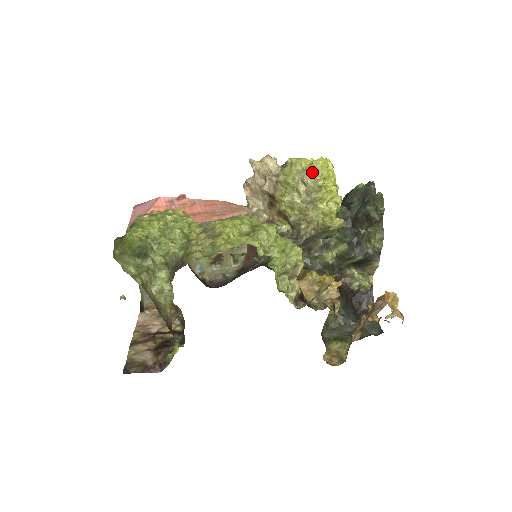
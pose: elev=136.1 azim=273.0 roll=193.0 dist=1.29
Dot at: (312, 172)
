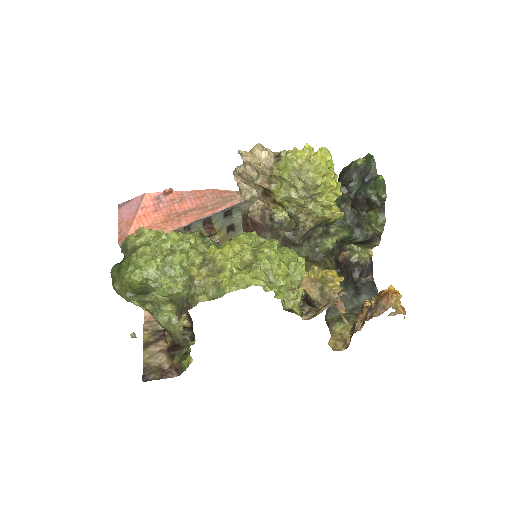
Dot at: (310, 170)
